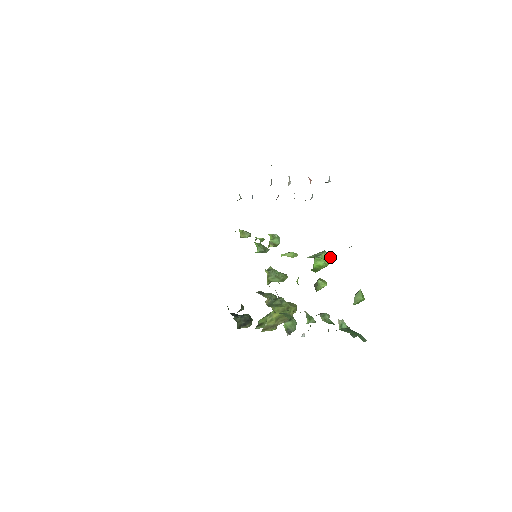
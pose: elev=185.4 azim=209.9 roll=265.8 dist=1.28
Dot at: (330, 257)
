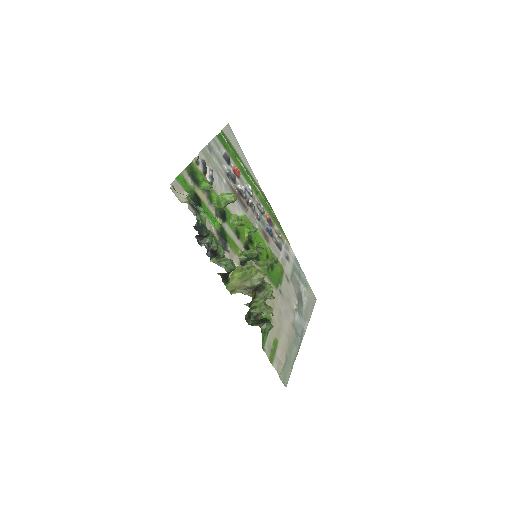
Dot at: (233, 194)
